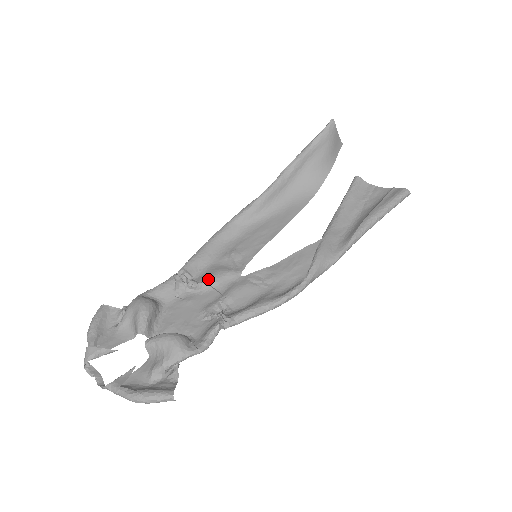
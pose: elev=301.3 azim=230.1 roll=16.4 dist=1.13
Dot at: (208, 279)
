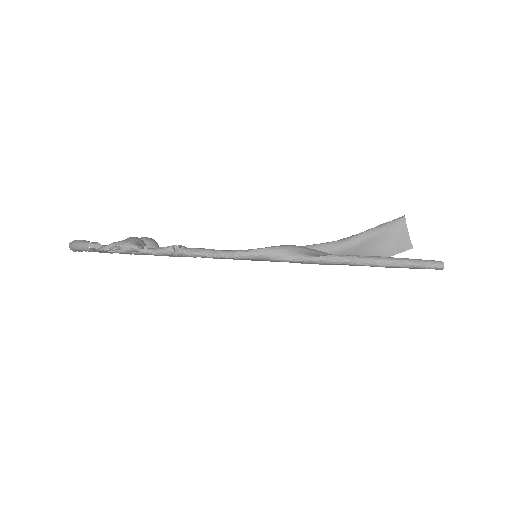
Dot at: occluded
